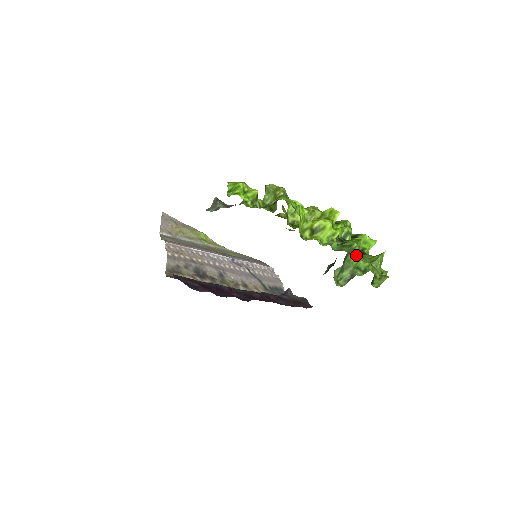
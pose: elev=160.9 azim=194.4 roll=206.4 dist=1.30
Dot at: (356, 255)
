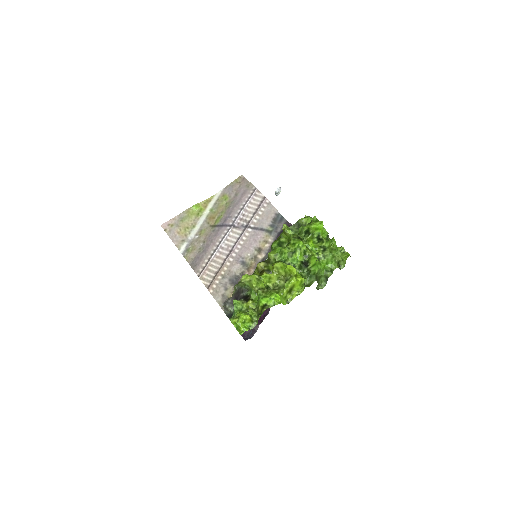
Dot at: (321, 270)
